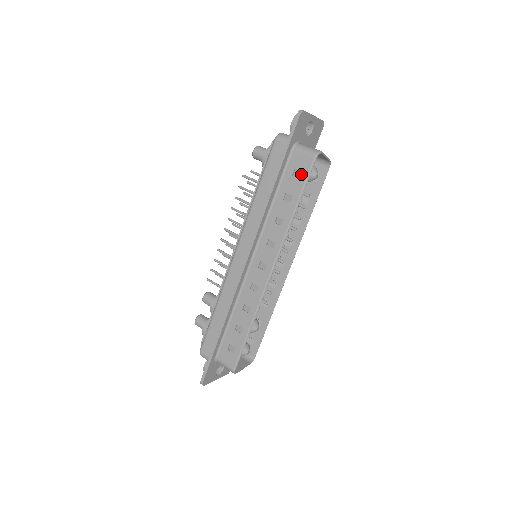
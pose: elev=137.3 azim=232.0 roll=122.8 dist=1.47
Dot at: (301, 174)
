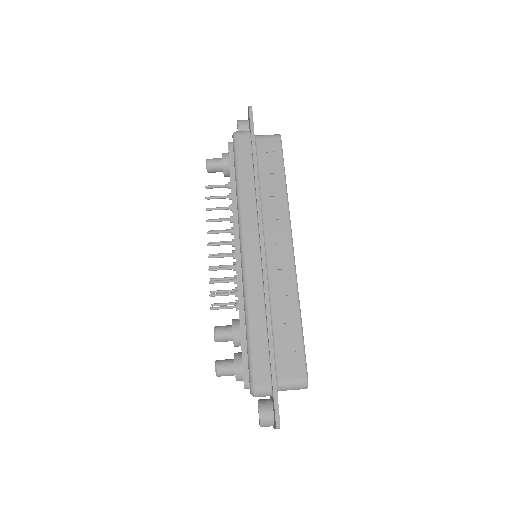
Dot at: (275, 153)
